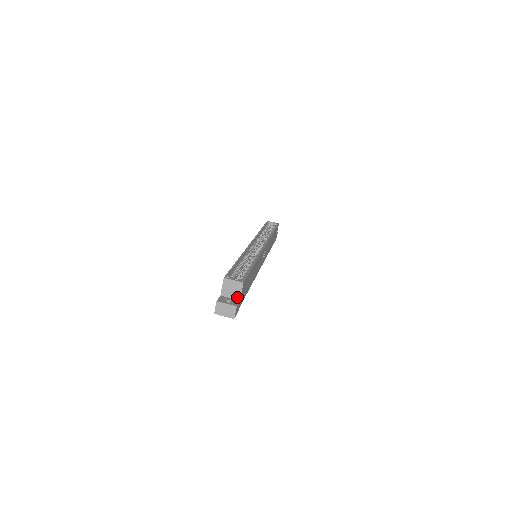
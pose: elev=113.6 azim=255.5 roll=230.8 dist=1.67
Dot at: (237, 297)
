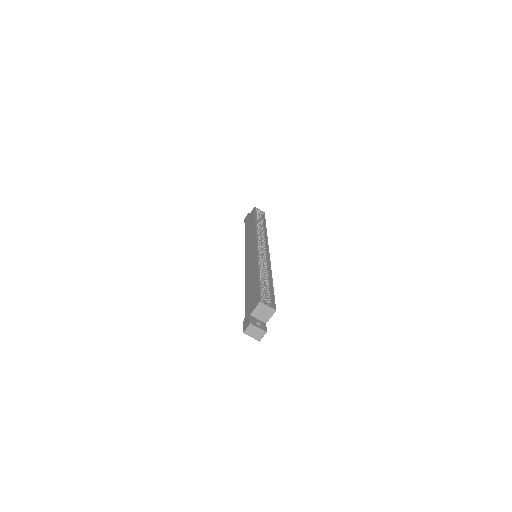
Dot at: (265, 320)
